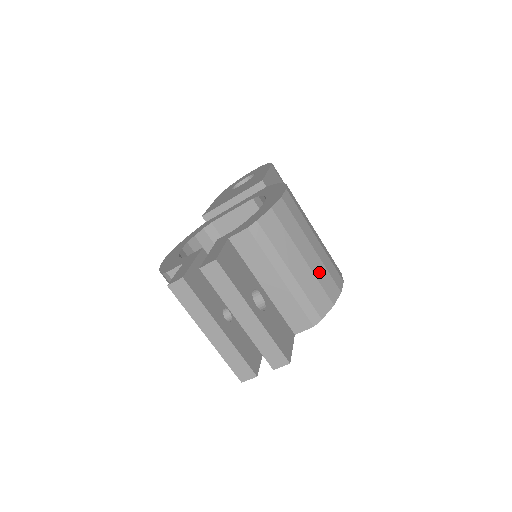
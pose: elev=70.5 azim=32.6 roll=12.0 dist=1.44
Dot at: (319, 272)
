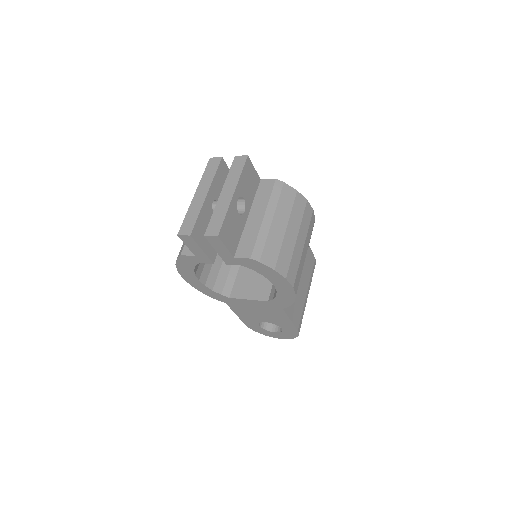
Dot at: (286, 248)
